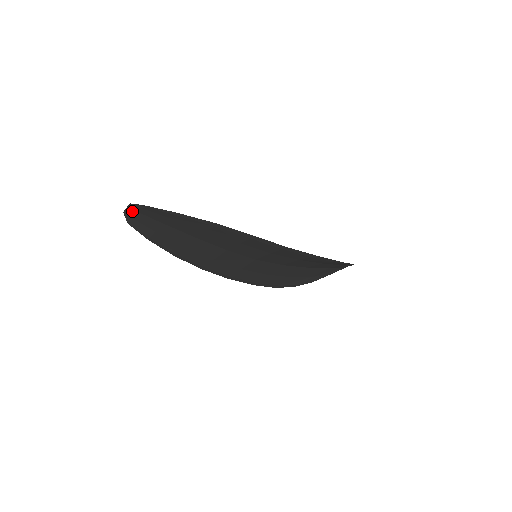
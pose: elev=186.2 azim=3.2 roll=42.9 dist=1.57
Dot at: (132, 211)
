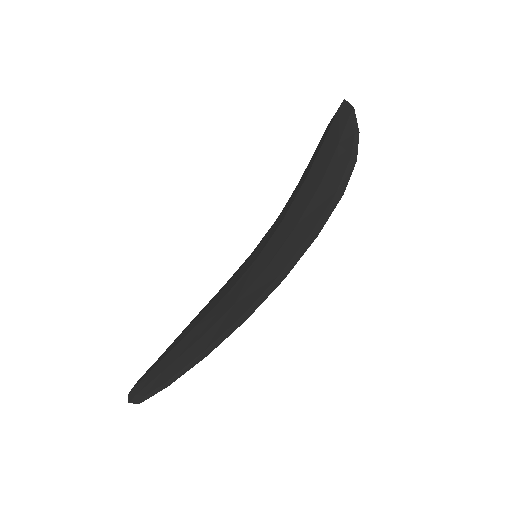
Dot at: occluded
